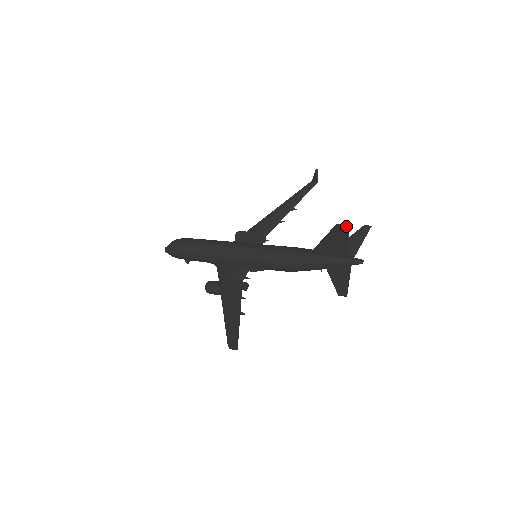
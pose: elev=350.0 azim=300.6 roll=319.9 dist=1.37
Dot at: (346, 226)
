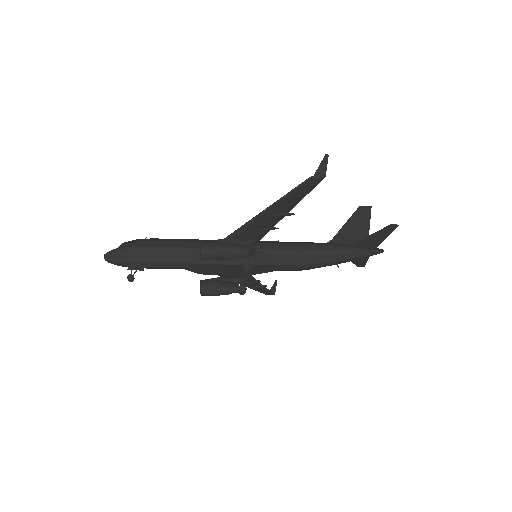
Dot at: (369, 207)
